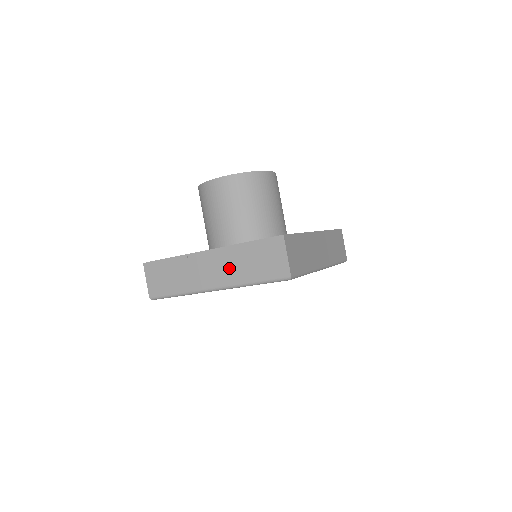
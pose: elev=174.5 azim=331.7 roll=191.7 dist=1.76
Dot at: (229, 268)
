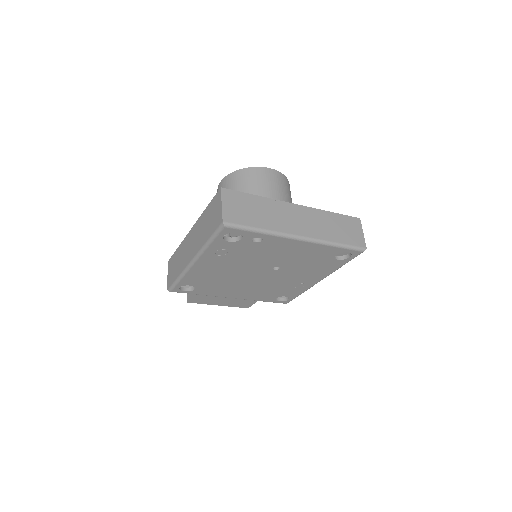
Dot at: (317, 225)
